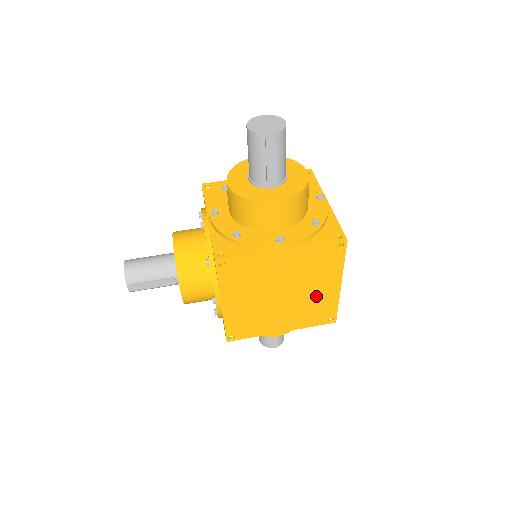
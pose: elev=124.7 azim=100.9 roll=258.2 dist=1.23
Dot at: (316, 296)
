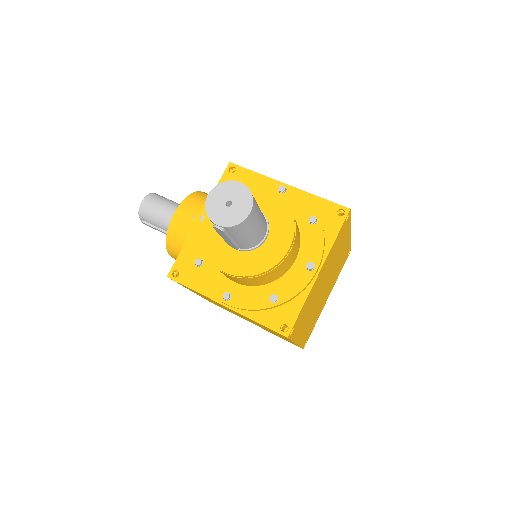
Dot at: occluded
